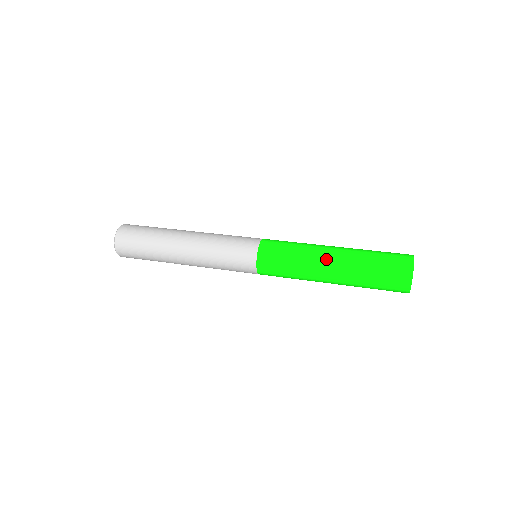
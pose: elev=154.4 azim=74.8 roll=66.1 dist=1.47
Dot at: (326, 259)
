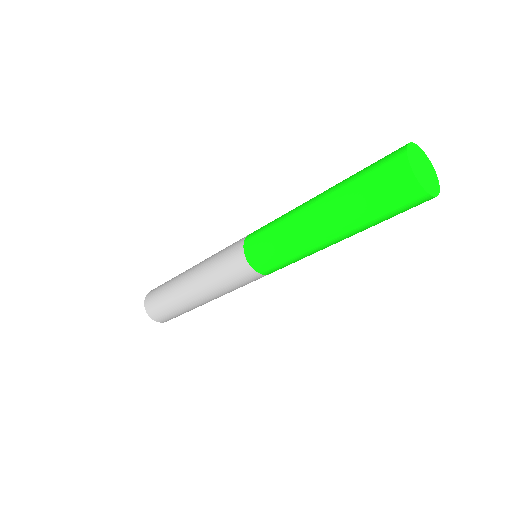
Dot at: occluded
